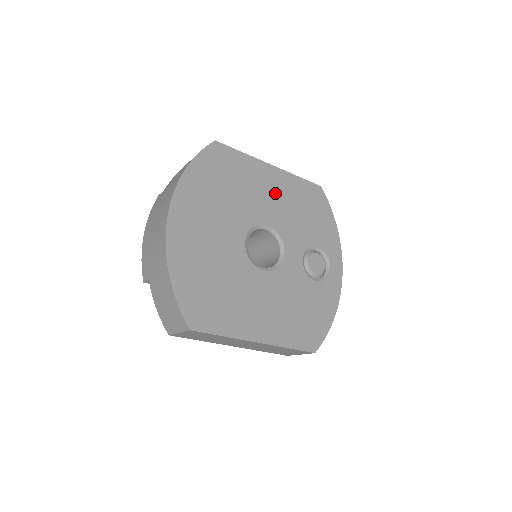
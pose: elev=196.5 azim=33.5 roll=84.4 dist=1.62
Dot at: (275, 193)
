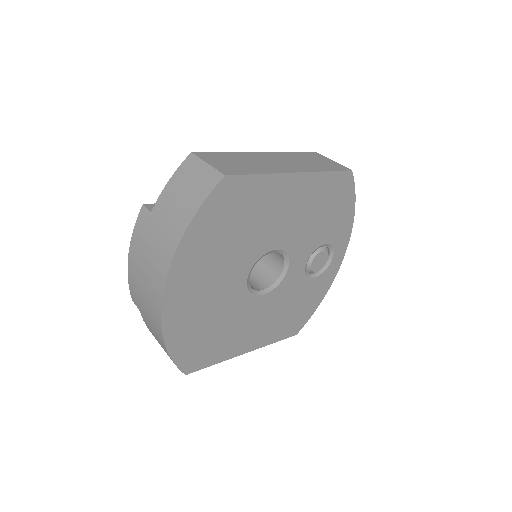
Dot at: (292, 208)
